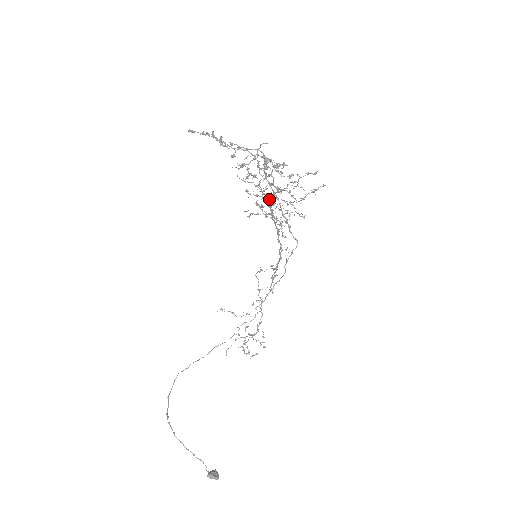
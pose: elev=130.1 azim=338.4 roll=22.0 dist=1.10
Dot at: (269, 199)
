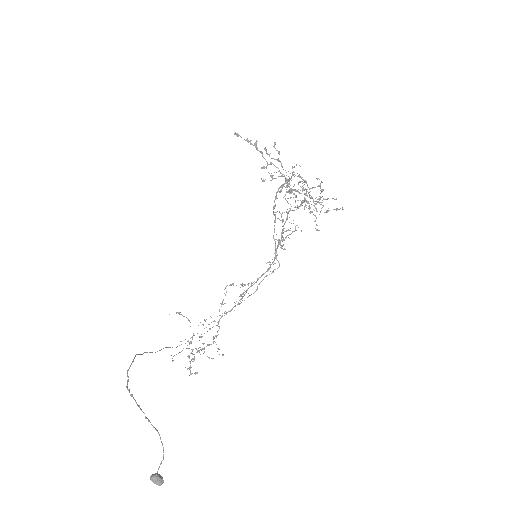
Dot at: occluded
